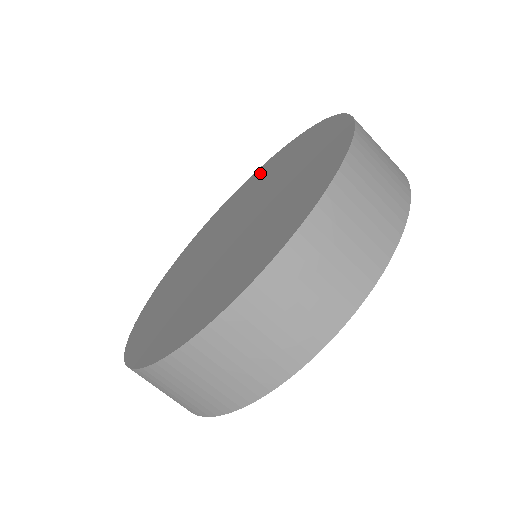
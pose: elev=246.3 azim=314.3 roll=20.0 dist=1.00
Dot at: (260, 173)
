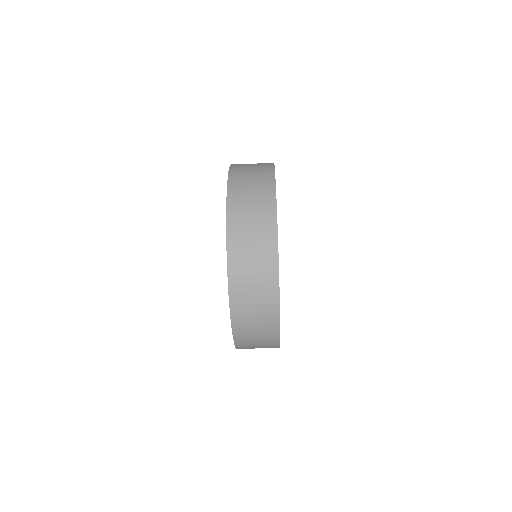
Dot at: occluded
